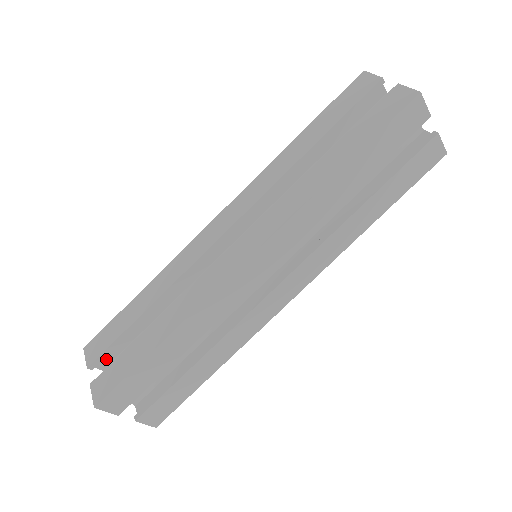
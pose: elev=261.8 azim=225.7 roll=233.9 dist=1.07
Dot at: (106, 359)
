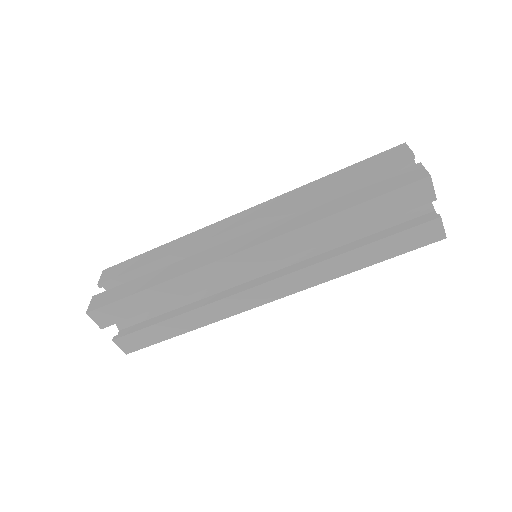
Dot at: occluded
